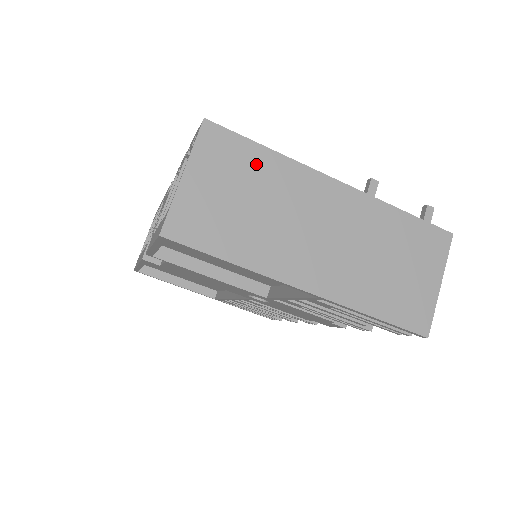
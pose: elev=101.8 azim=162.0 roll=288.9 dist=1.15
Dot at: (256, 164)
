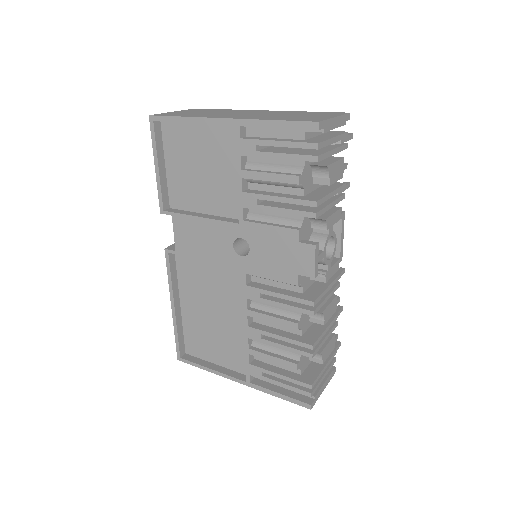
Dot at: (215, 110)
